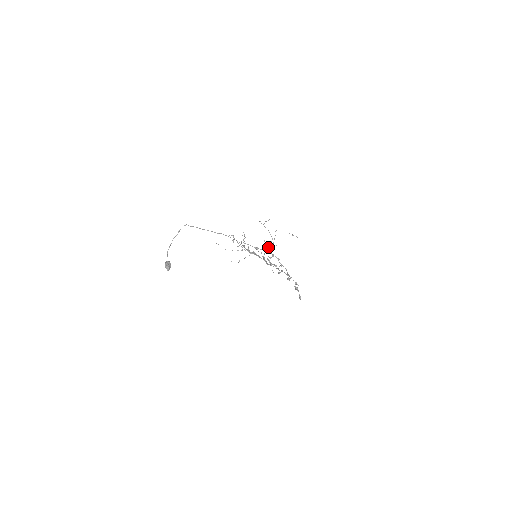
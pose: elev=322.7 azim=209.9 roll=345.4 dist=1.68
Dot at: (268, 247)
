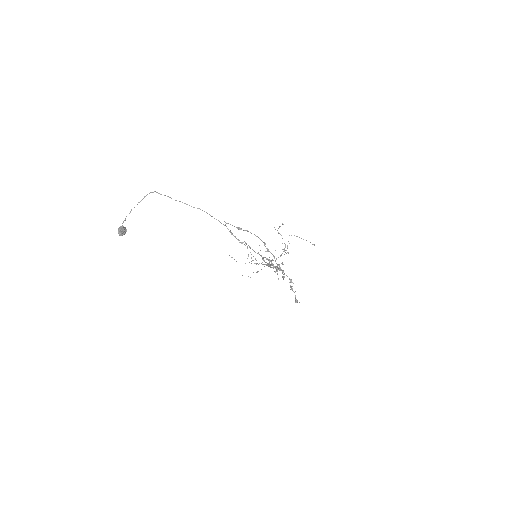
Dot at: occluded
